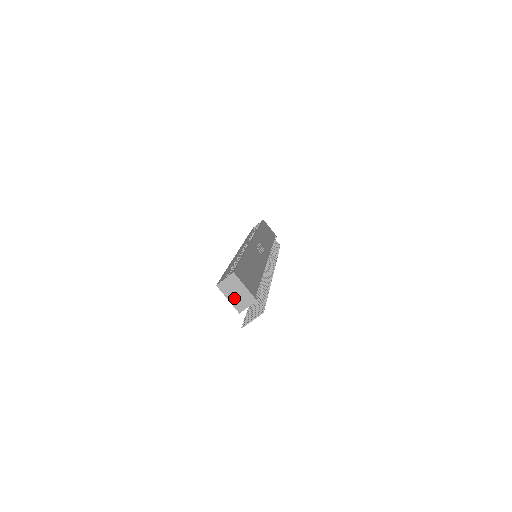
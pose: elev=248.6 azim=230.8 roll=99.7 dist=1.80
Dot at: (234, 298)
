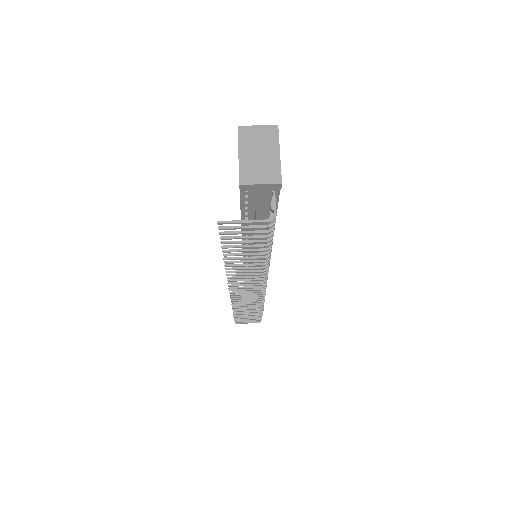
Dot at: (250, 158)
